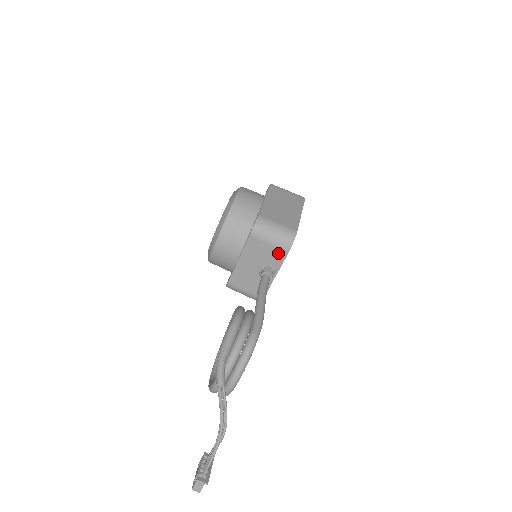
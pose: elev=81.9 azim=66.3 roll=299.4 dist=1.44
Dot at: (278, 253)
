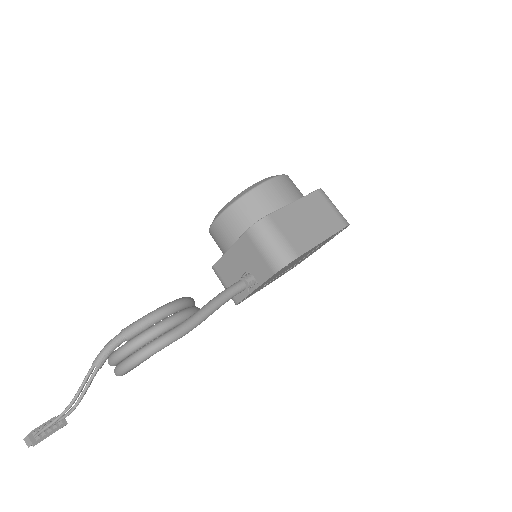
Dot at: (265, 267)
